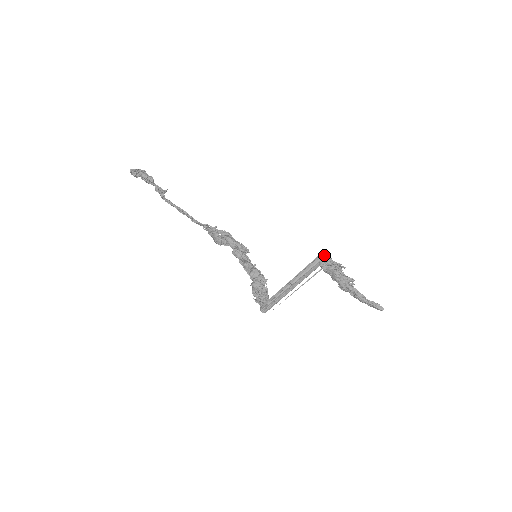
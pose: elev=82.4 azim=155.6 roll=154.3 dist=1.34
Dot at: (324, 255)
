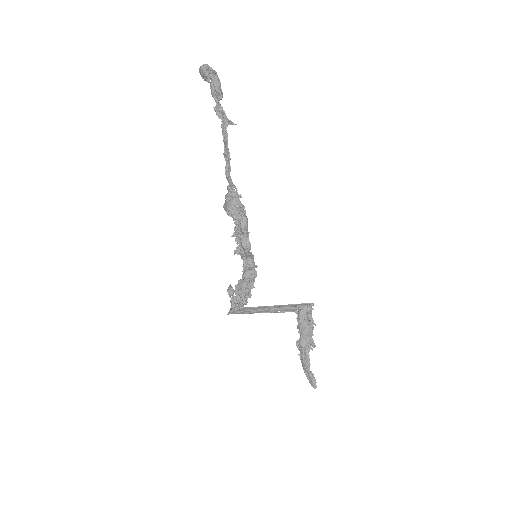
Dot at: (311, 307)
